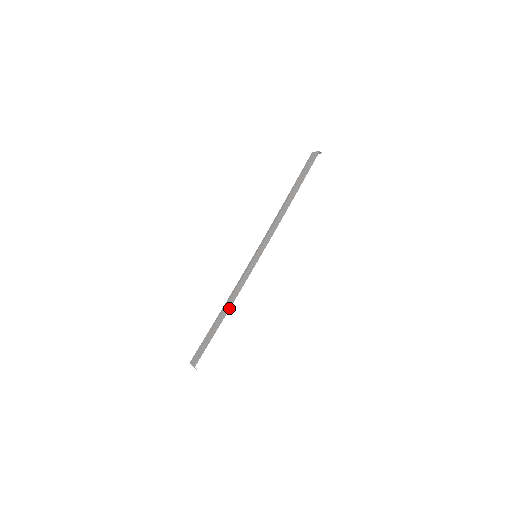
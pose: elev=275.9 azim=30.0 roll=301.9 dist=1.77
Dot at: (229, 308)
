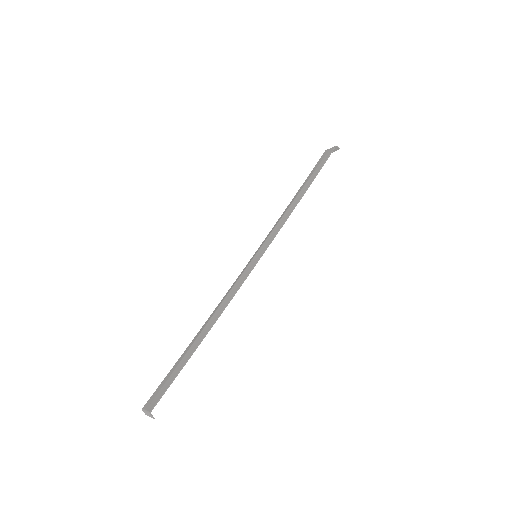
Dot at: (215, 321)
